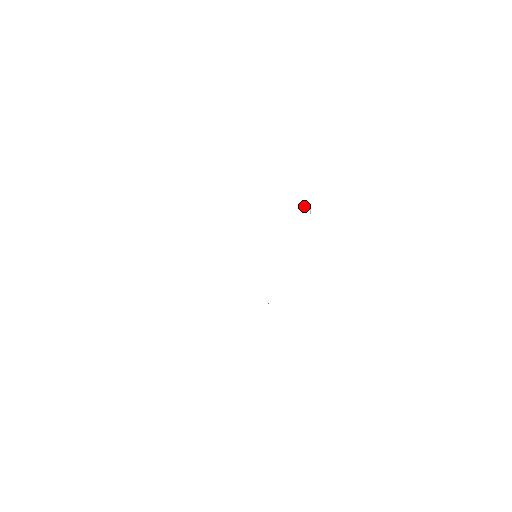
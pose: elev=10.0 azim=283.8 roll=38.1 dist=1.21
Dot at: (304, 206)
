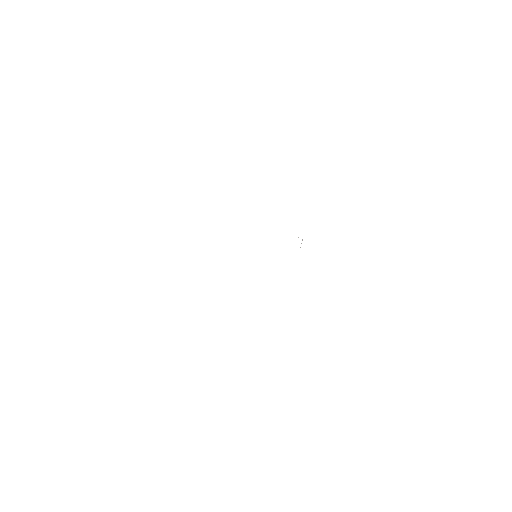
Dot at: occluded
